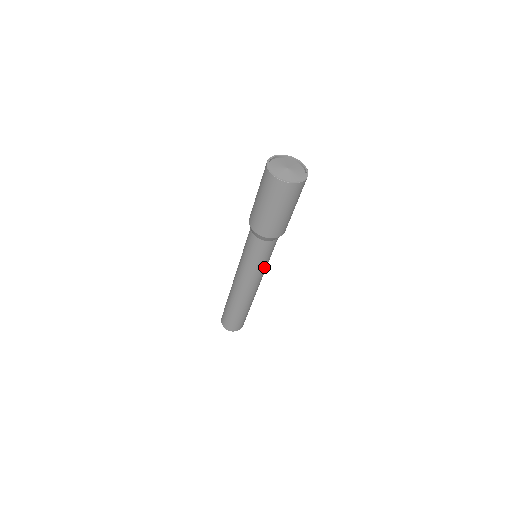
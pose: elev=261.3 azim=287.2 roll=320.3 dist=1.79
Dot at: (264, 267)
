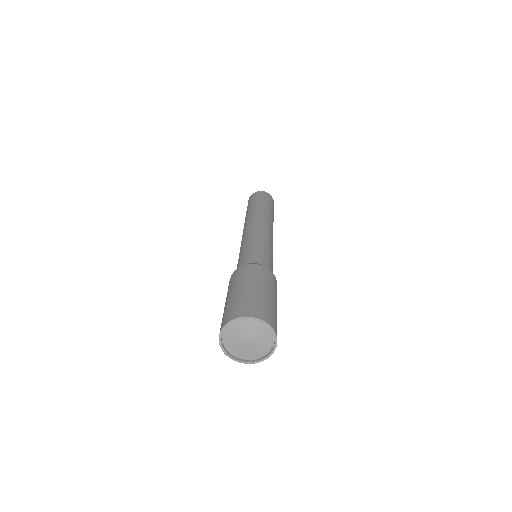
Dot at: occluded
